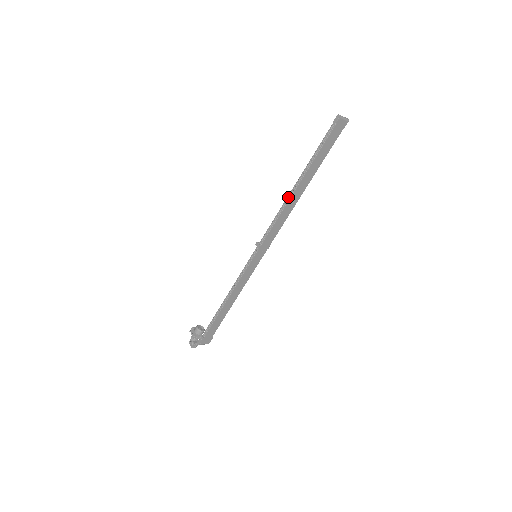
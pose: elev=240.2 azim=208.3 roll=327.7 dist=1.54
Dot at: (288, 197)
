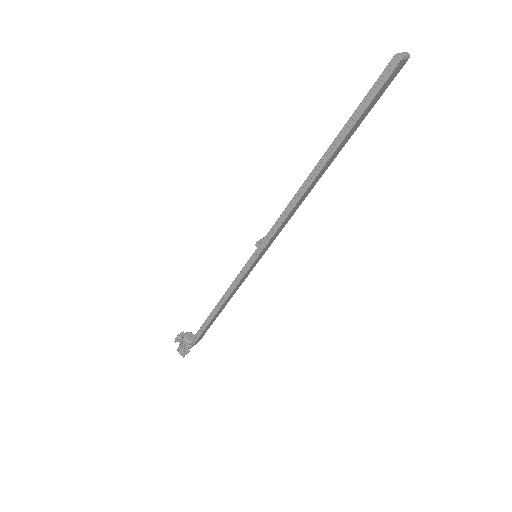
Dot at: (304, 185)
